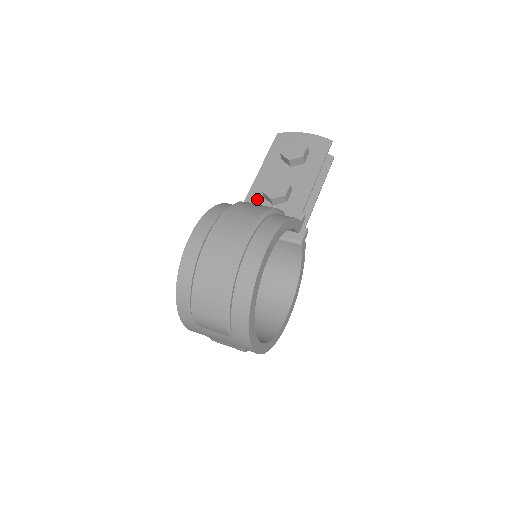
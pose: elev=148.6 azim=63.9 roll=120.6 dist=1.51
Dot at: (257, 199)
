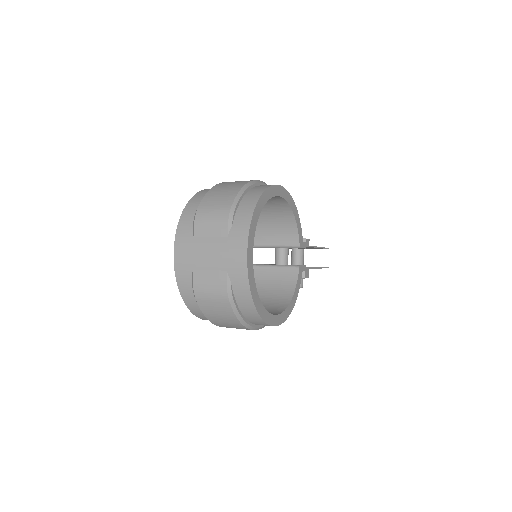
Dot at: occluded
